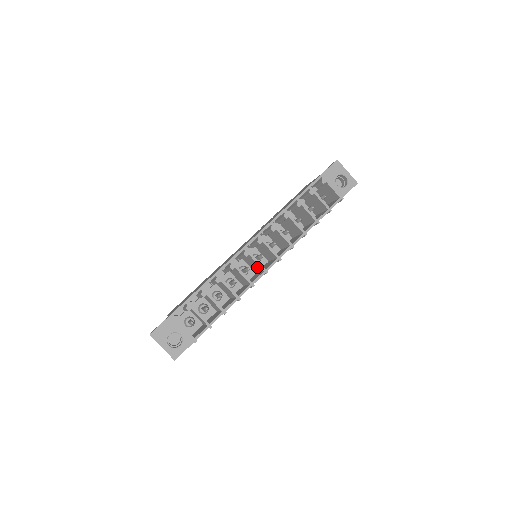
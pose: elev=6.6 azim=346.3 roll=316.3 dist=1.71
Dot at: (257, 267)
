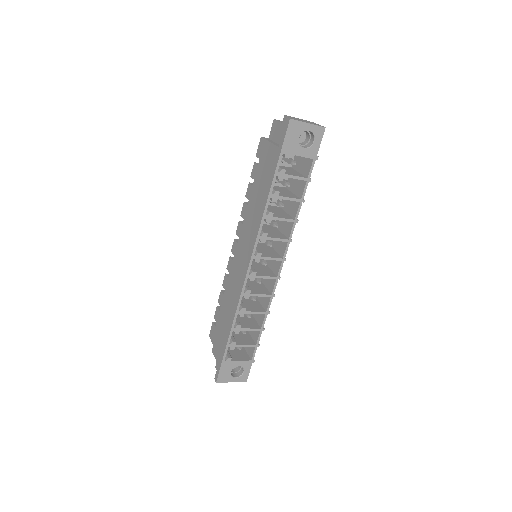
Dot at: occluded
